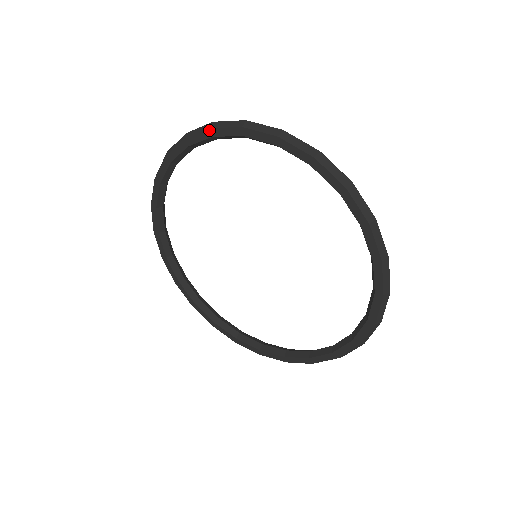
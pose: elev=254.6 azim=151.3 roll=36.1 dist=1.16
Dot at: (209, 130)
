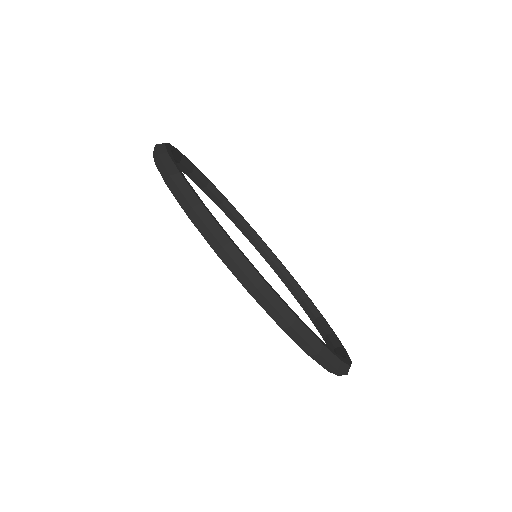
Dot at: (187, 215)
